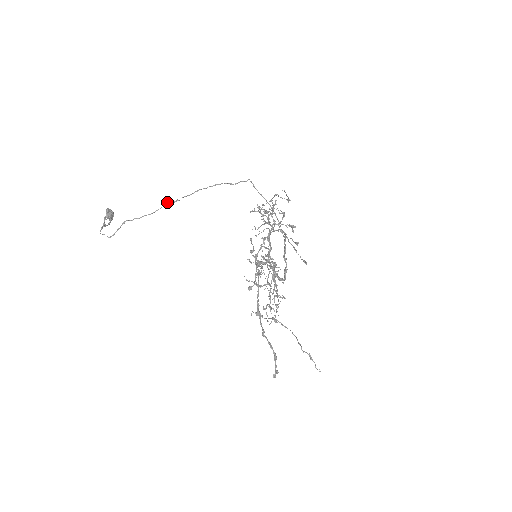
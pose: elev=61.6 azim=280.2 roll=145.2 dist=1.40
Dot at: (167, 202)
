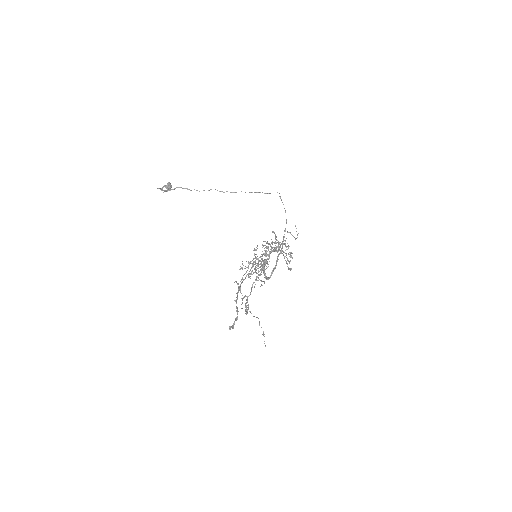
Dot at: (215, 189)
